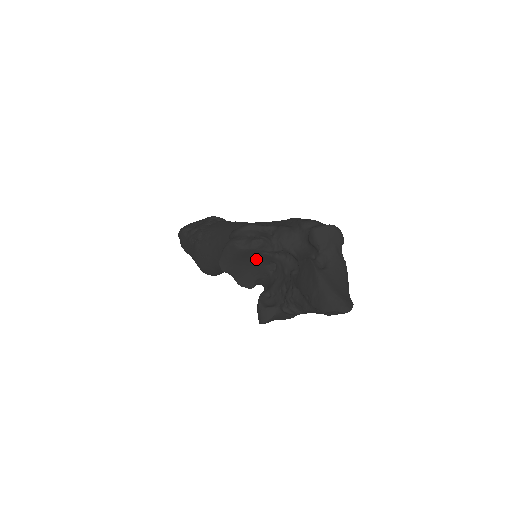
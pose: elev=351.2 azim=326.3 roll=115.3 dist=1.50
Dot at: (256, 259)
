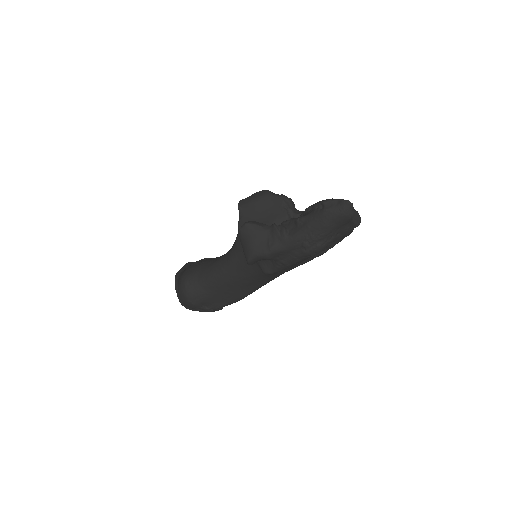
Dot at: (272, 213)
